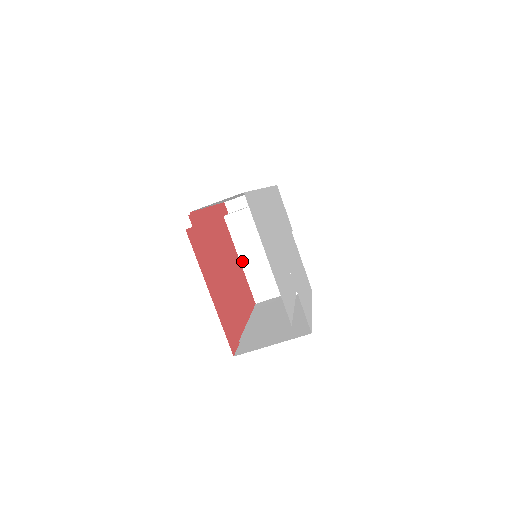
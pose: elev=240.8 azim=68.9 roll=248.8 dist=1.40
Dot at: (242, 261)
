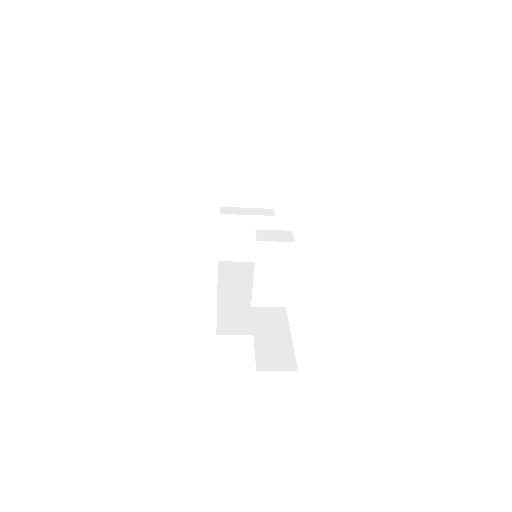
Dot at: (255, 276)
